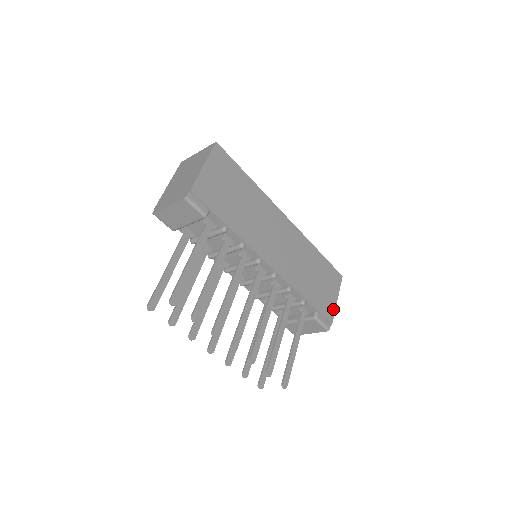
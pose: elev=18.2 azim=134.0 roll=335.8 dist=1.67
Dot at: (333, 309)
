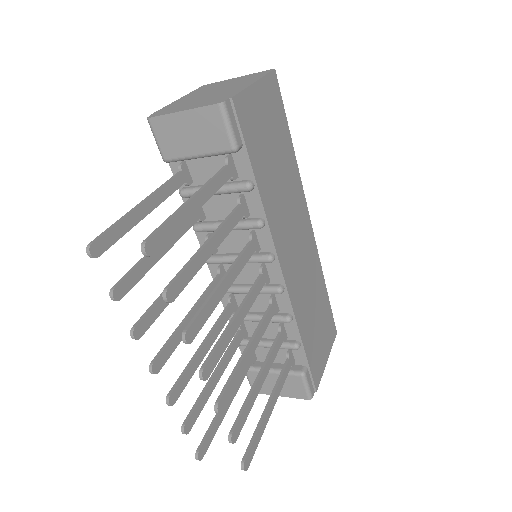
Dot at: (321, 371)
